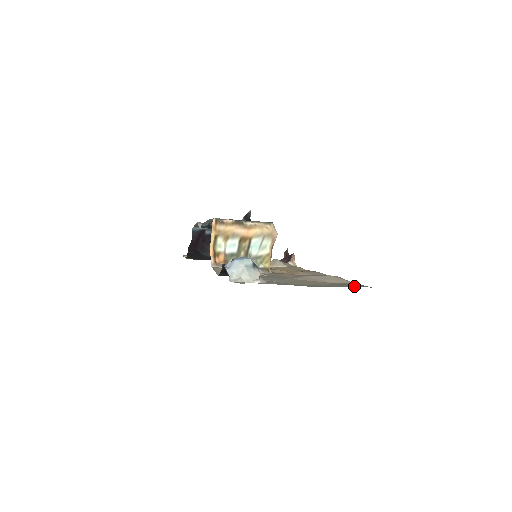
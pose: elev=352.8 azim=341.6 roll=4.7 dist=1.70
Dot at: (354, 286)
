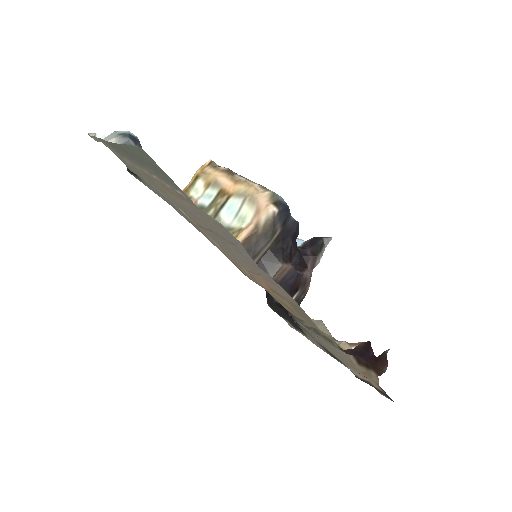
Dot at: (132, 145)
